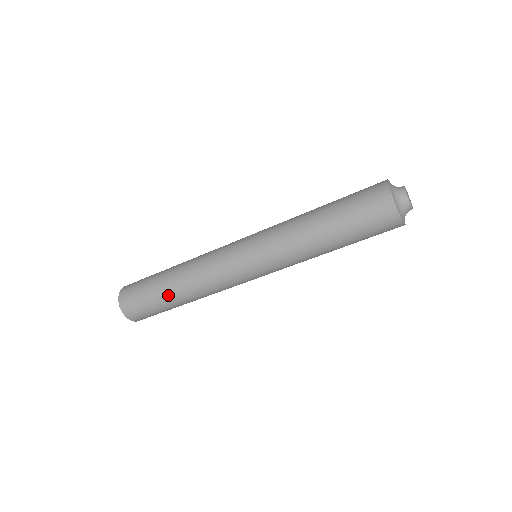
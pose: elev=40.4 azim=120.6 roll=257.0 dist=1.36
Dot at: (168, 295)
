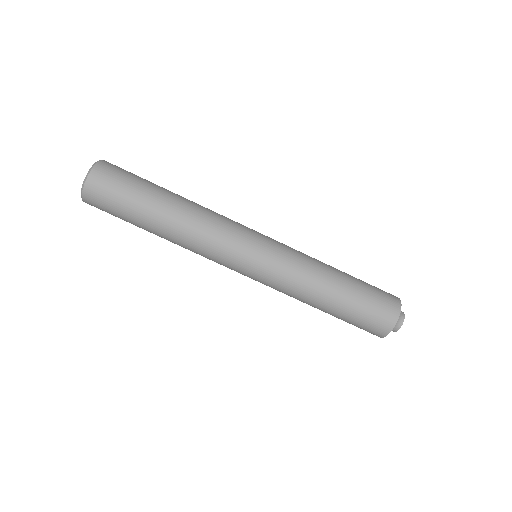
Dot at: (158, 203)
